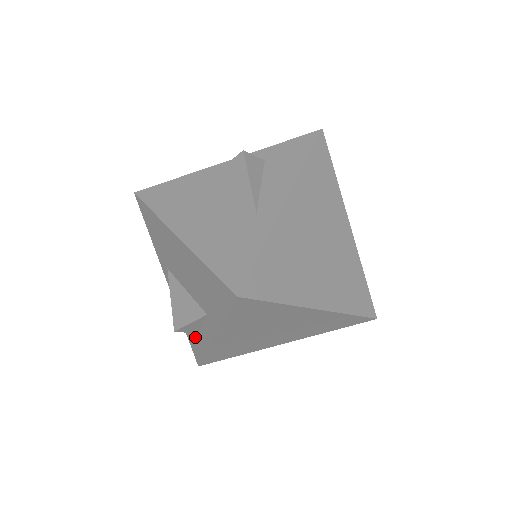
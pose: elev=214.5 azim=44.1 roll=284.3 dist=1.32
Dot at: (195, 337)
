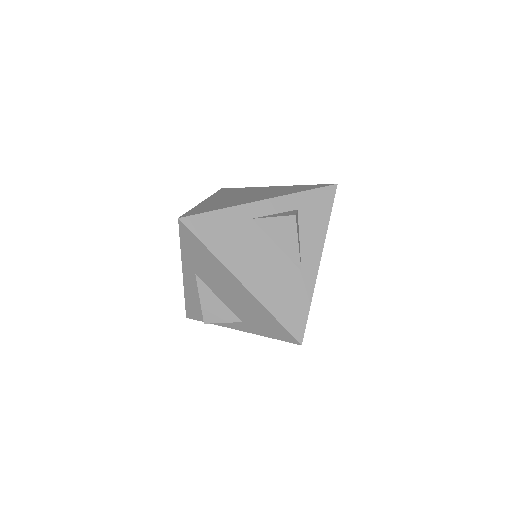
Dot at: occluded
